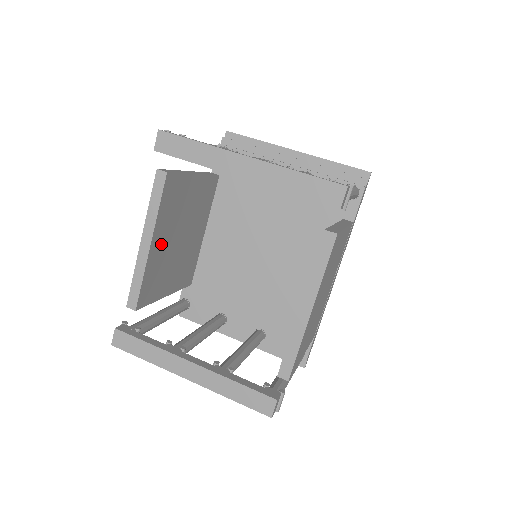
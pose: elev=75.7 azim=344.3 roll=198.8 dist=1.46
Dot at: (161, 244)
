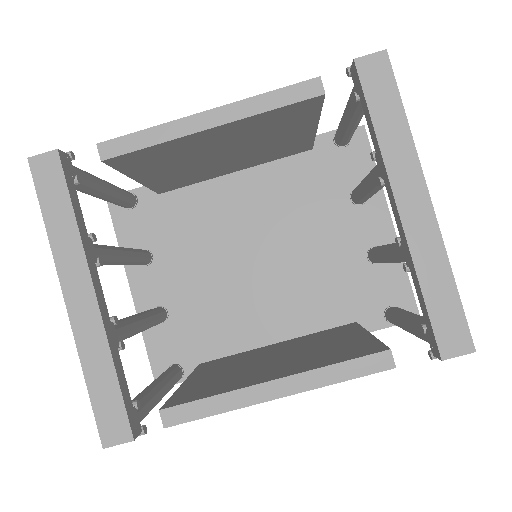
Dot at: (213, 139)
